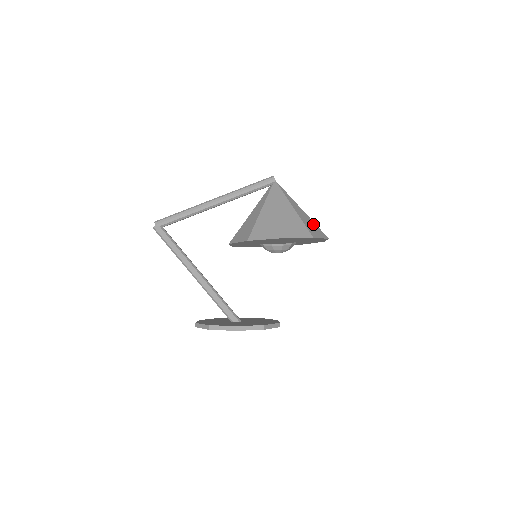
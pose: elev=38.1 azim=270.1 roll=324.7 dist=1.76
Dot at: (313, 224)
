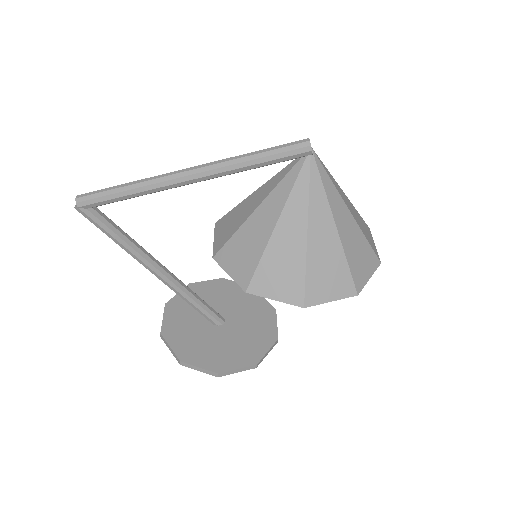
Dot at: (362, 244)
